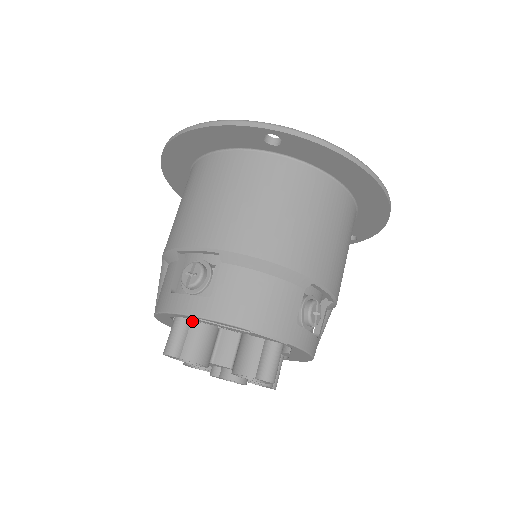
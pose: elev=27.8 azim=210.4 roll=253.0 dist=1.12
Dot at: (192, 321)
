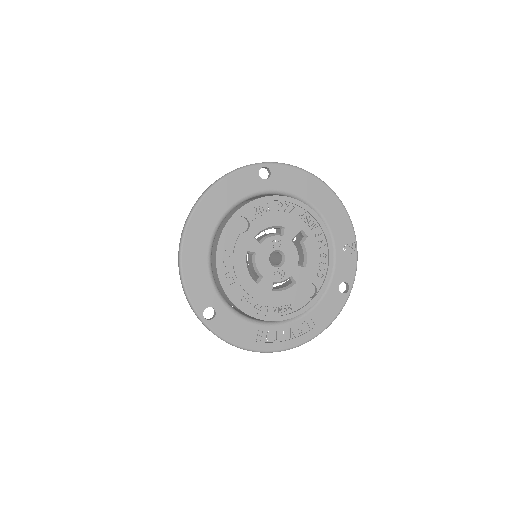
Dot at: occluded
